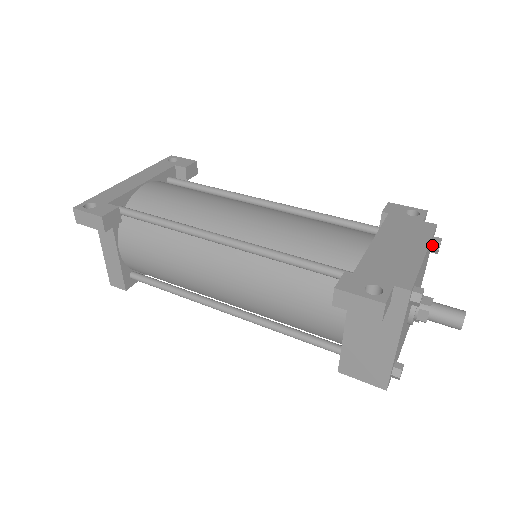
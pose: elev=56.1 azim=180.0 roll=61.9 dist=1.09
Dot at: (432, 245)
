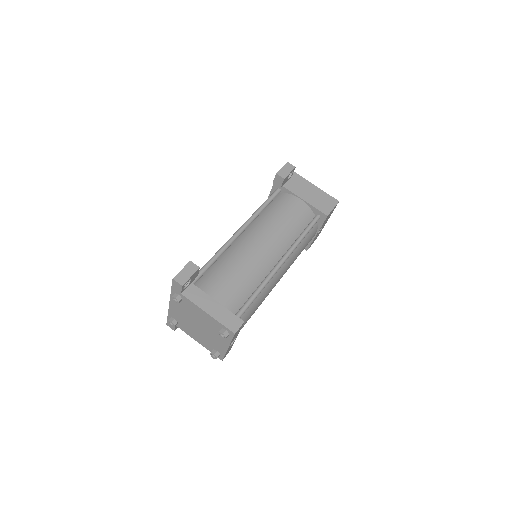
Dot at: occluded
